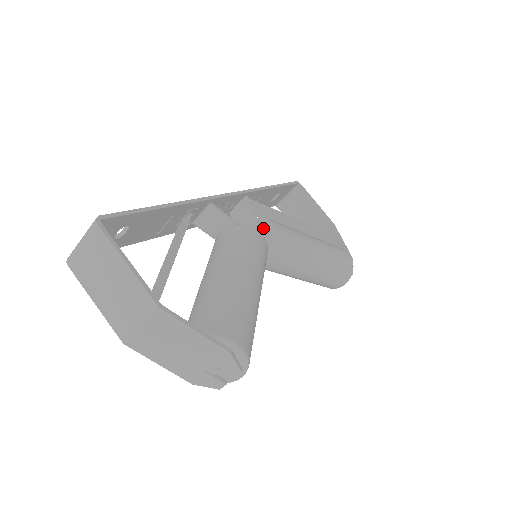
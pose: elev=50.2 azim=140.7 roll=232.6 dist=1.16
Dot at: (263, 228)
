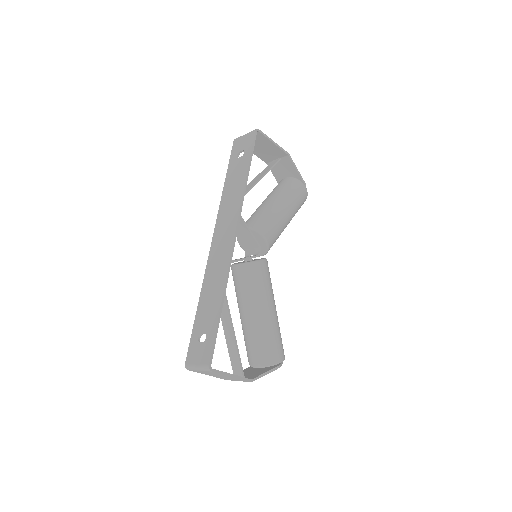
Dot at: (258, 239)
